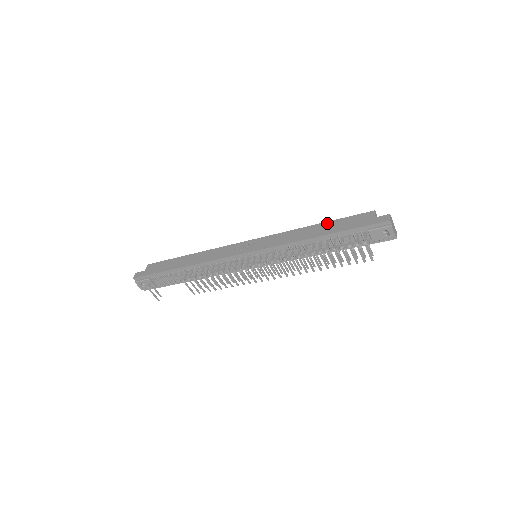
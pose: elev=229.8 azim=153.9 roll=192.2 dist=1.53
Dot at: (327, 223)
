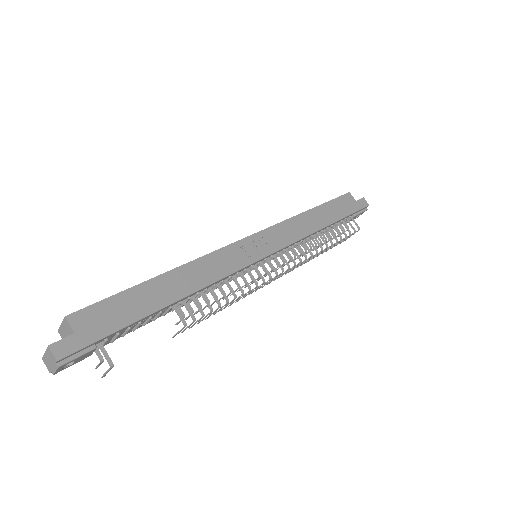
Dot at: (322, 207)
